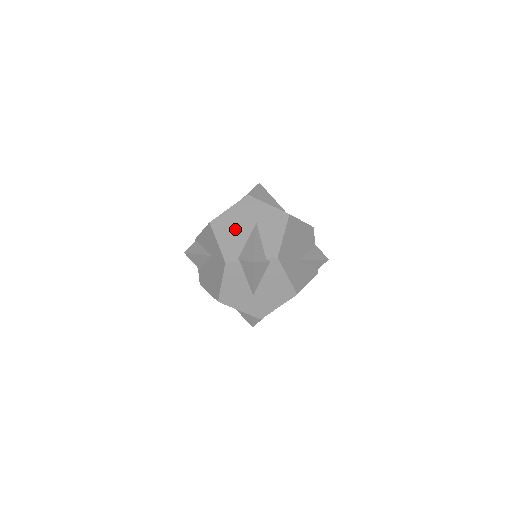
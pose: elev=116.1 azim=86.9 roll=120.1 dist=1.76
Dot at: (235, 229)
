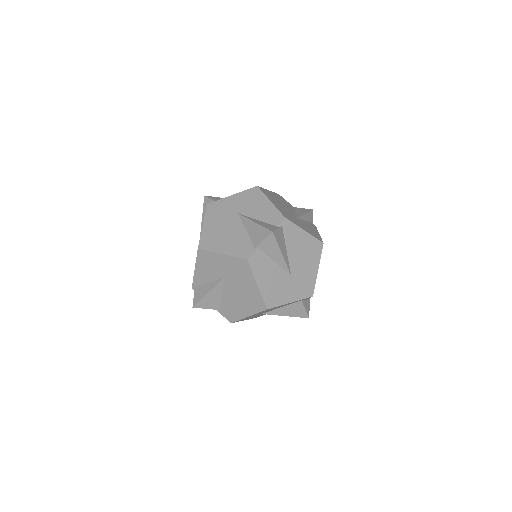
Dot at: (226, 233)
